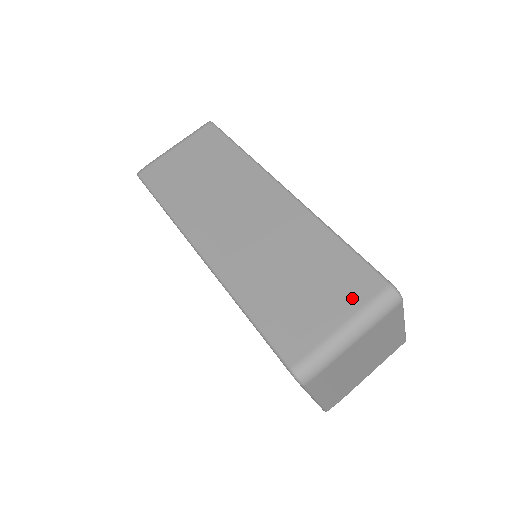
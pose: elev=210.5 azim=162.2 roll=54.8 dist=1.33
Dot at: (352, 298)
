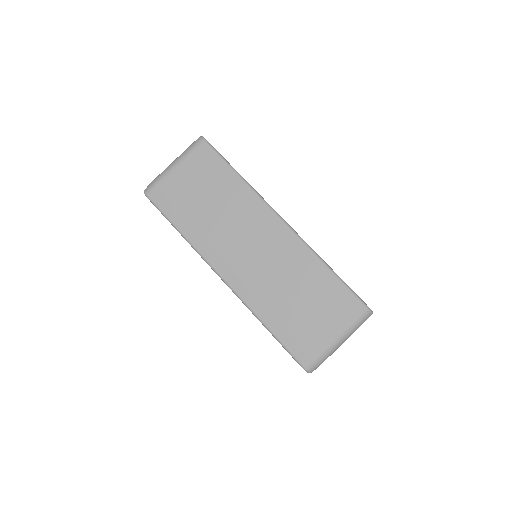
Dot at: (341, 317)
